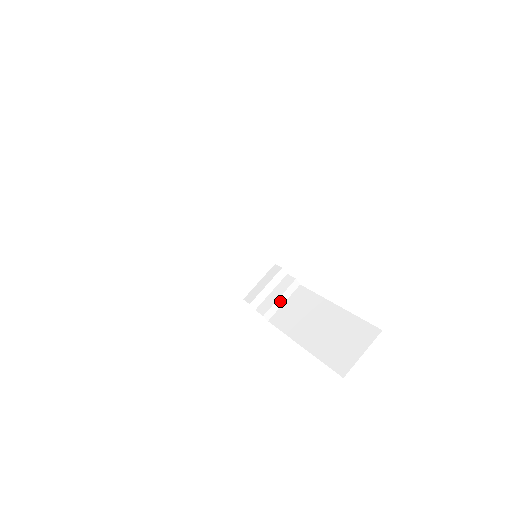
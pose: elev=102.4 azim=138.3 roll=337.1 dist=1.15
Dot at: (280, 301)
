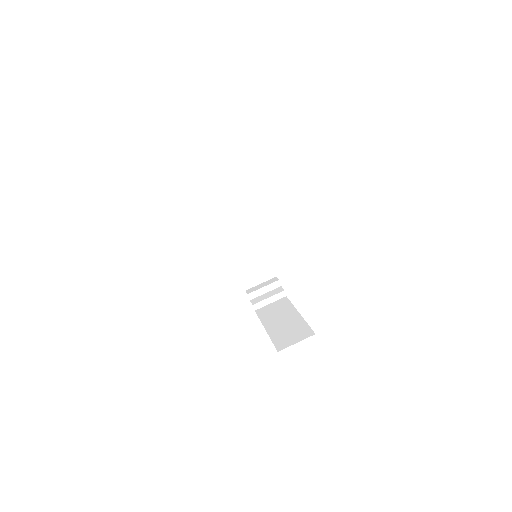
Dot at: (268, 301)
